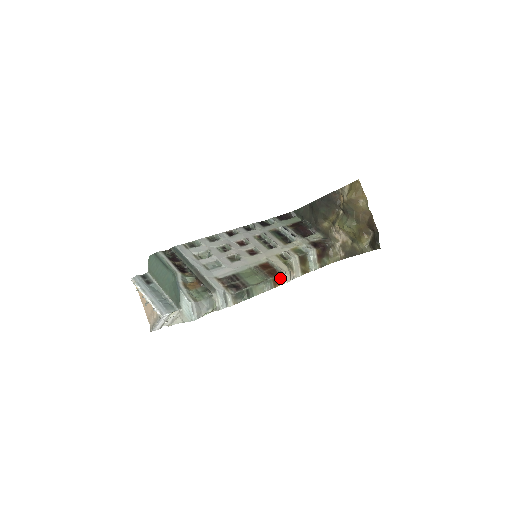
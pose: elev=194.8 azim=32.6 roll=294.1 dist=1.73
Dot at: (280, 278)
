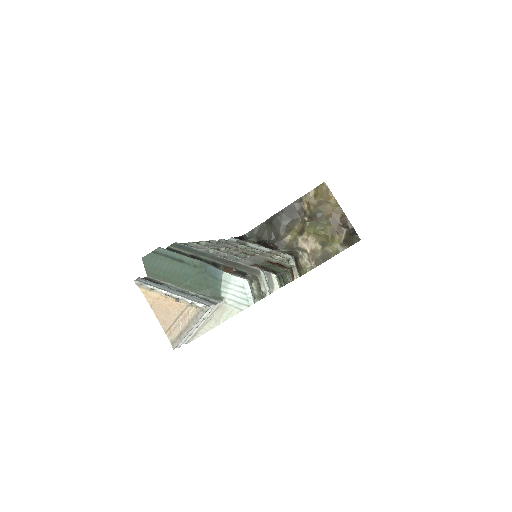
Dot at: (292, 272)
